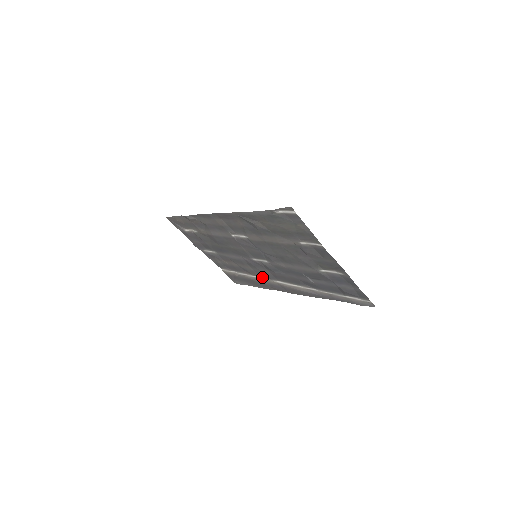
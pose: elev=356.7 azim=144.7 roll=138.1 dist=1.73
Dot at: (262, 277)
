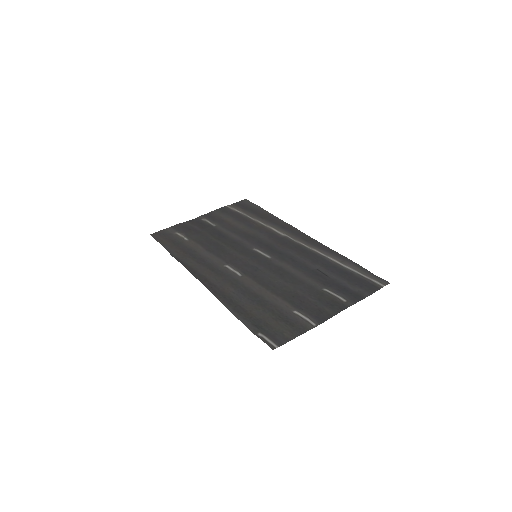
Dot at: (270, 229)
